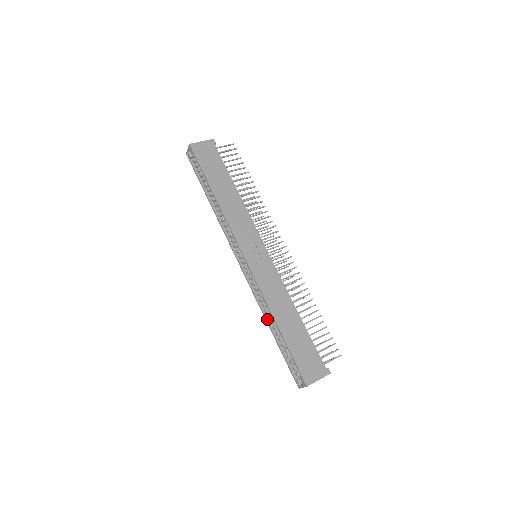
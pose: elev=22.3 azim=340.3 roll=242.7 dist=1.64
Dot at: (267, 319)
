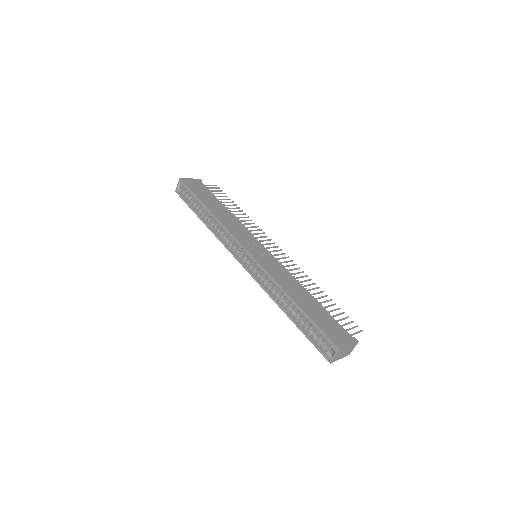
Dot at: (280, 304)
